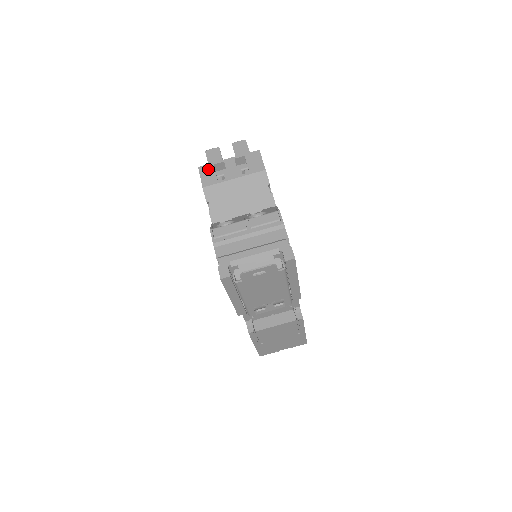
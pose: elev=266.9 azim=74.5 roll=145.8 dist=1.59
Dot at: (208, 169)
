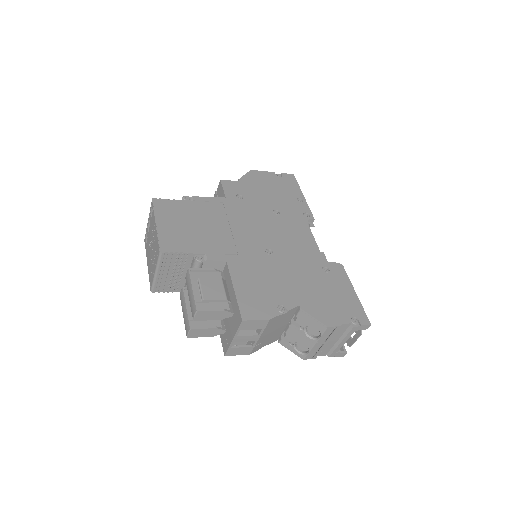
Dot at: (233, 351)
